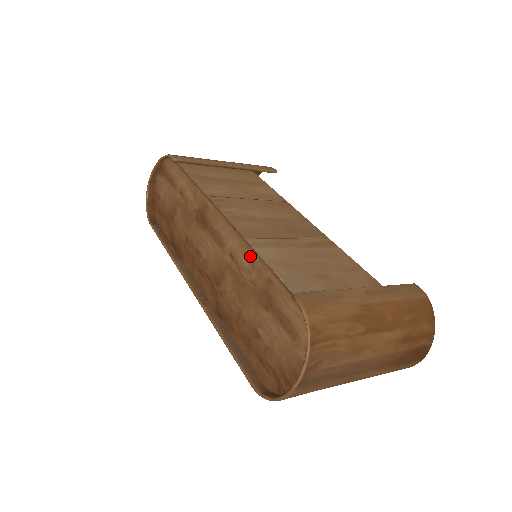
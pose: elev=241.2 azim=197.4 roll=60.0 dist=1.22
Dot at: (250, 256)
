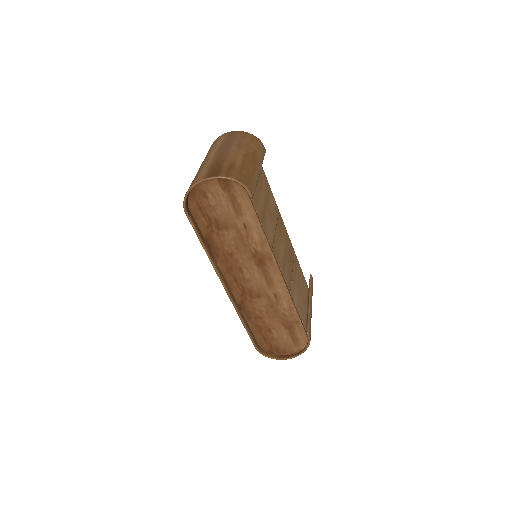
Dot at: (292, 306)
